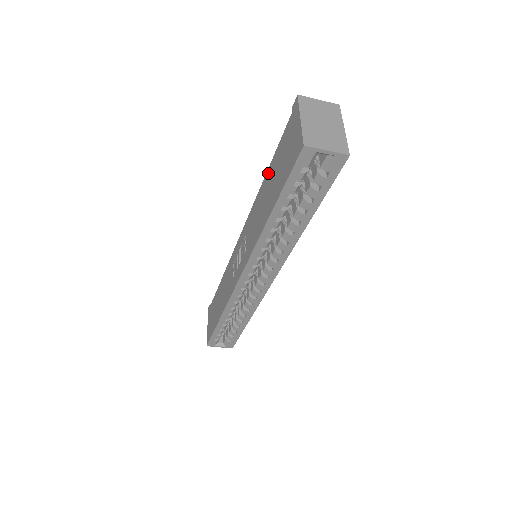
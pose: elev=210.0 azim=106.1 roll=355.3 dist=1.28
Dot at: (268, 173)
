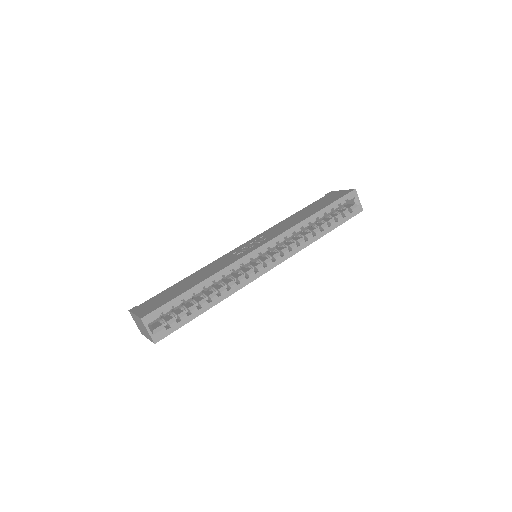
Dot at: (299, 212)
